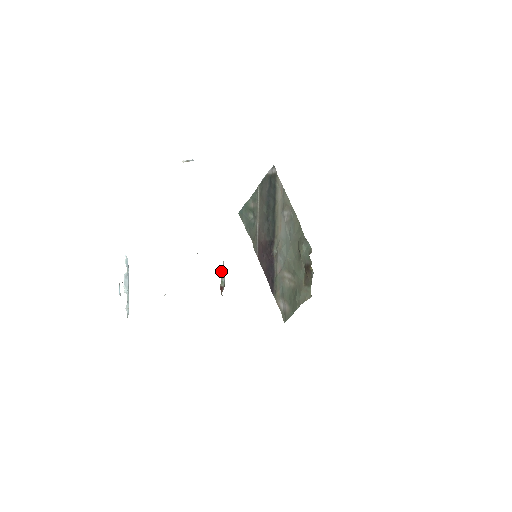
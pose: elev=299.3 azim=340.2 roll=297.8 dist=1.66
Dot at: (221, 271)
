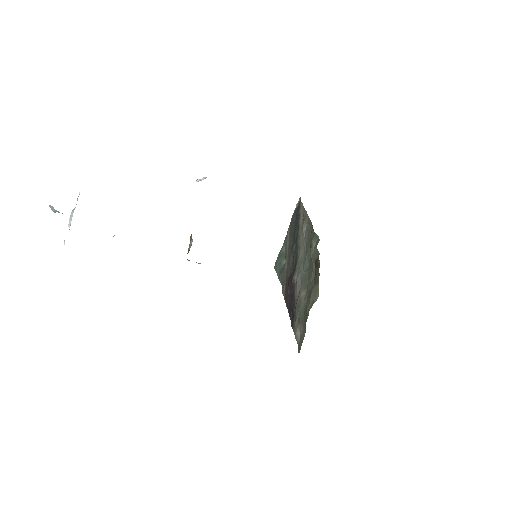
Dot at: occluded
